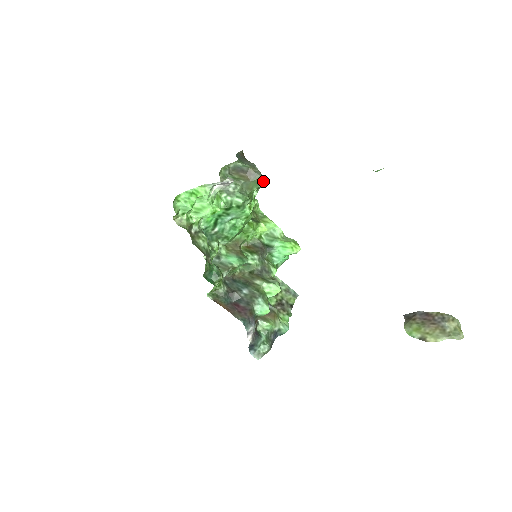
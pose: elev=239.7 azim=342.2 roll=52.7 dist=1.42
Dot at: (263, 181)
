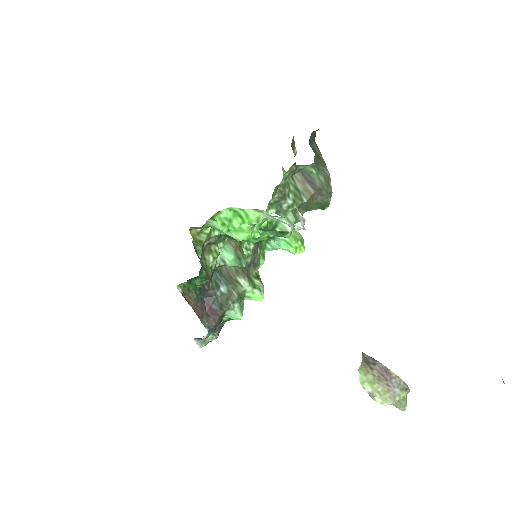
Dot at: (328, 206)
